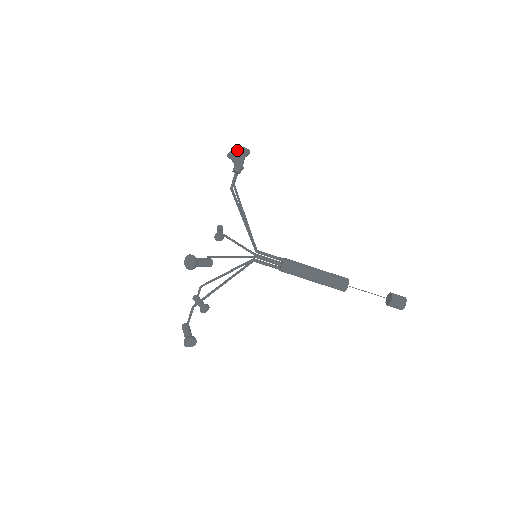
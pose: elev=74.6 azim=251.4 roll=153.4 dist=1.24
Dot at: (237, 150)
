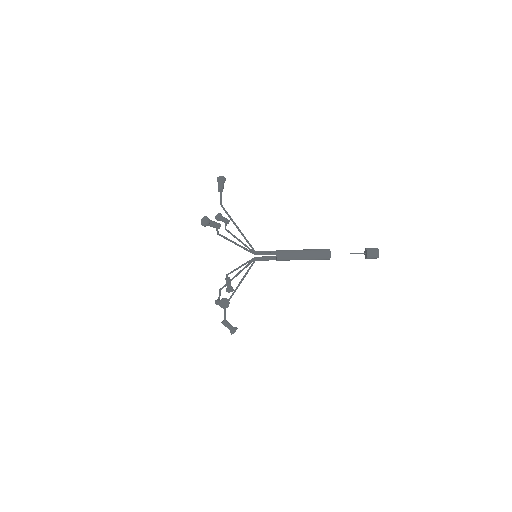
Dot at: (217, 180)
